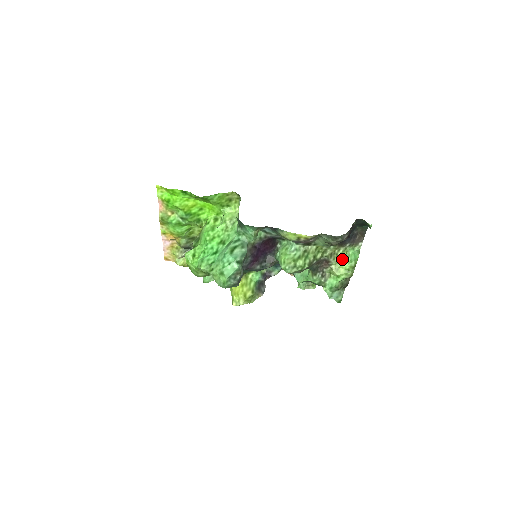
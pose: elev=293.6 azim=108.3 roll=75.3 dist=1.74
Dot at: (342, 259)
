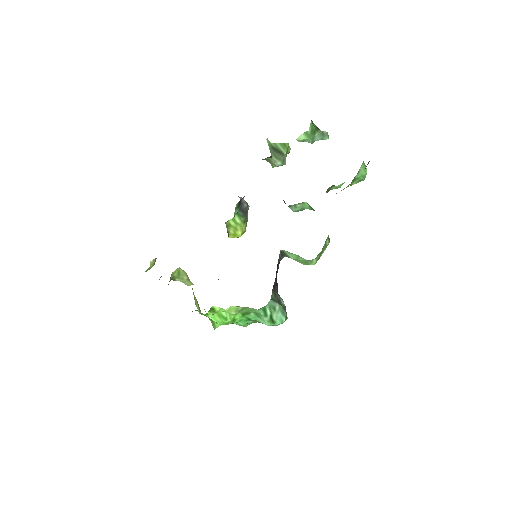
Dot at: occluded
